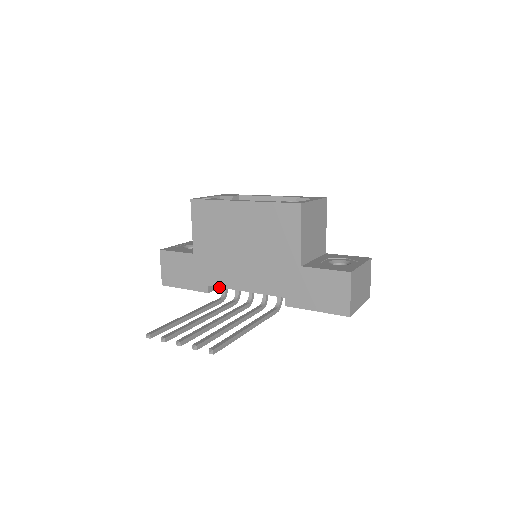
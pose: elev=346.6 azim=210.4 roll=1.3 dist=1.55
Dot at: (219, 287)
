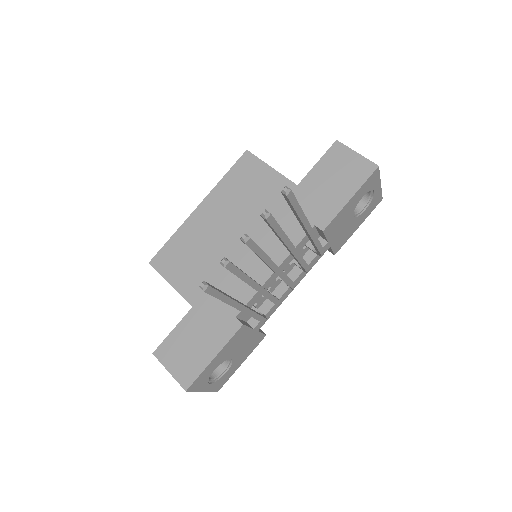
Dot at: (248, 302)
